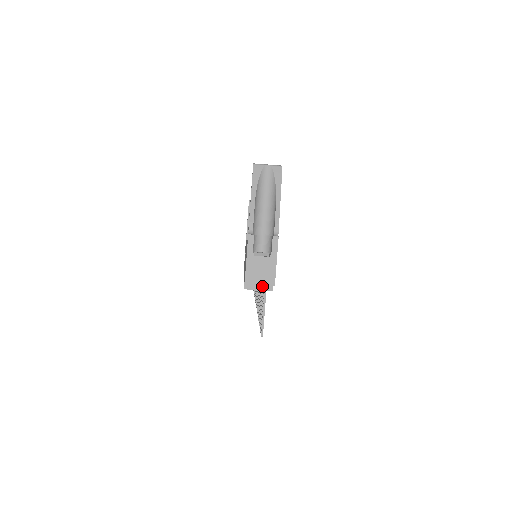
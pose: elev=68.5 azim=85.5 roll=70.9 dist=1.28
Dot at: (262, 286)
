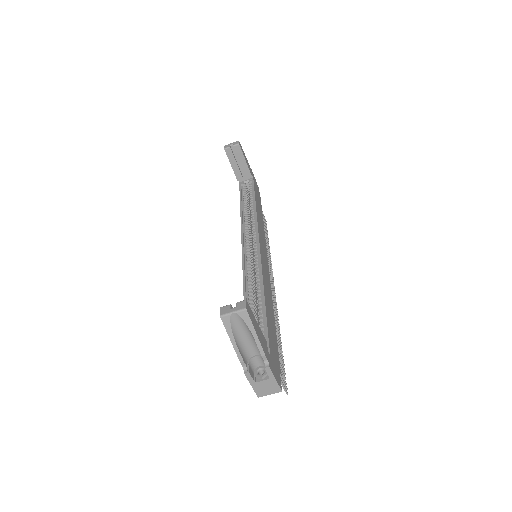
Dot at: occluded
